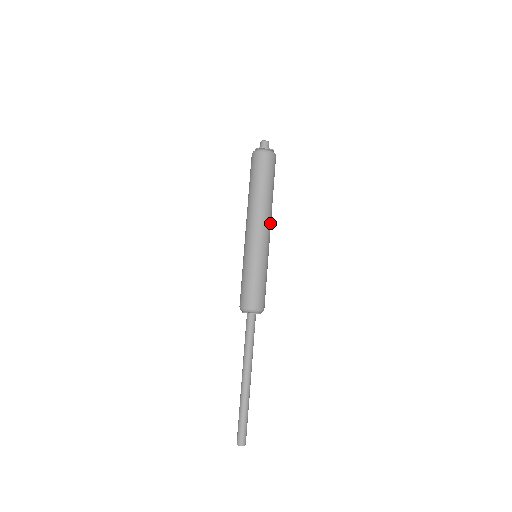
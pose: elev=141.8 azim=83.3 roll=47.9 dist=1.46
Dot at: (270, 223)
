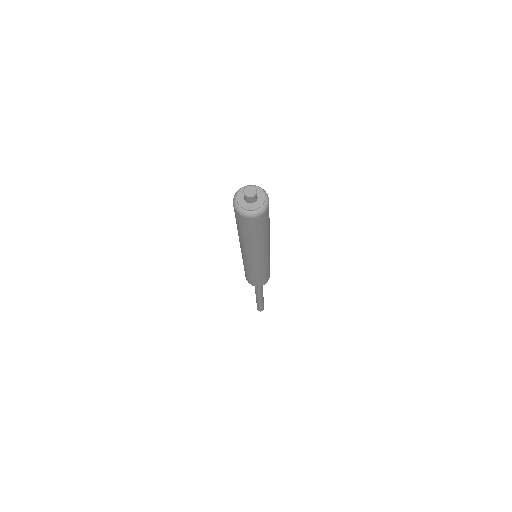
Dot at: occluded
